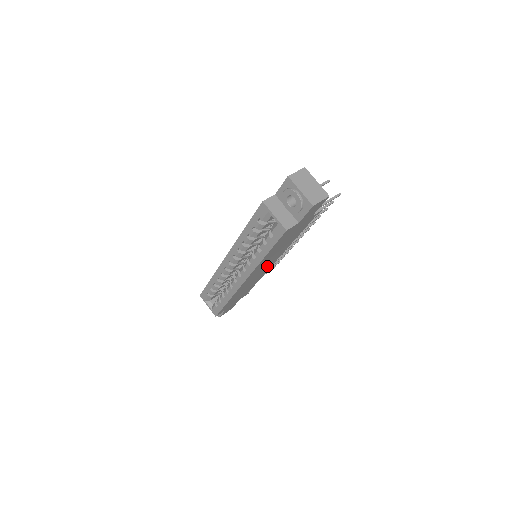
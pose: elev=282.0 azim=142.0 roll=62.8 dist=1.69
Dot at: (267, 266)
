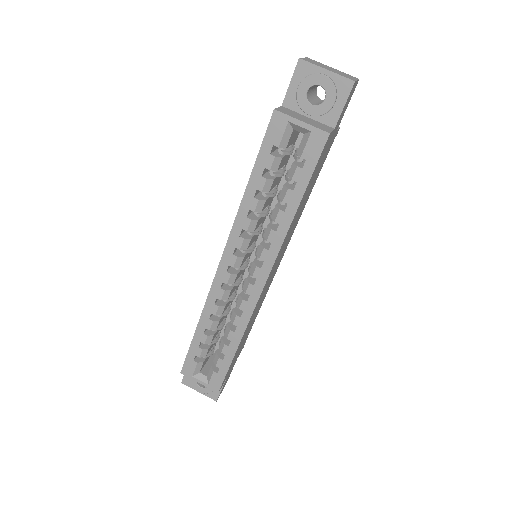
Dot at: (277, 264)
